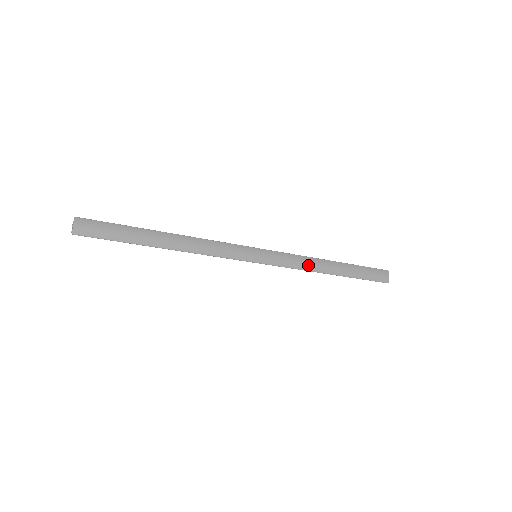
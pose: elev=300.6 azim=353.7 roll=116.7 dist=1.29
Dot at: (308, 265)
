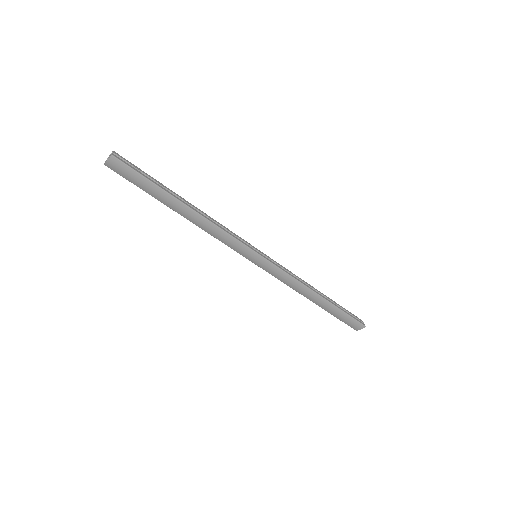
Dot at: (295, 287)
